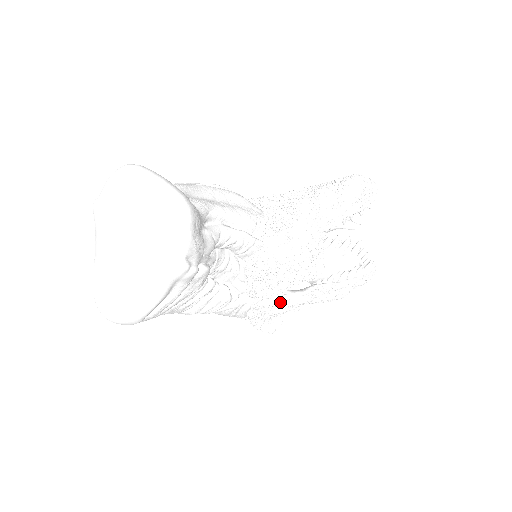
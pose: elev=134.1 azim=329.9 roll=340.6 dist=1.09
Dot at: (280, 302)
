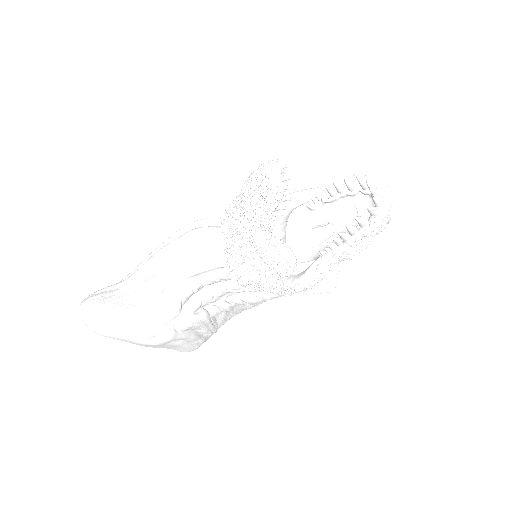
Dot at: (287, 293)
